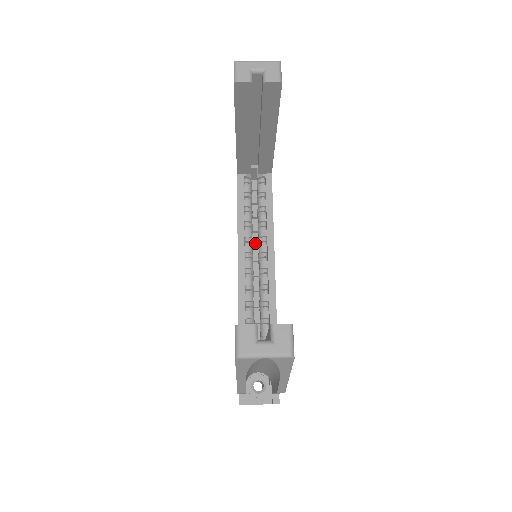
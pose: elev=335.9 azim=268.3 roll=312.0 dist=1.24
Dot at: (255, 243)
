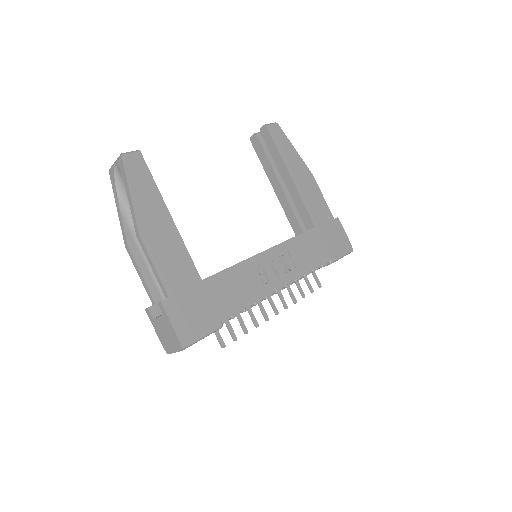
Dot at: occluded
